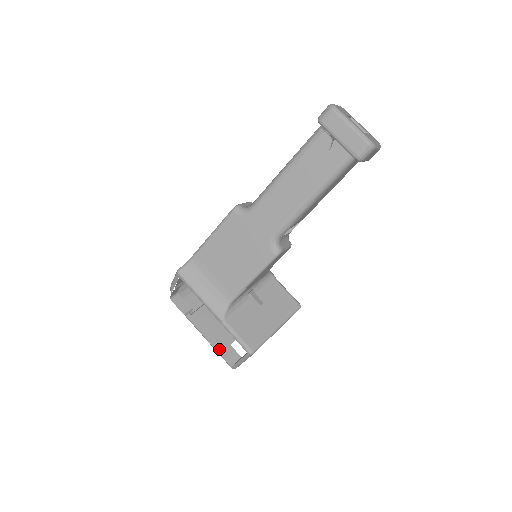
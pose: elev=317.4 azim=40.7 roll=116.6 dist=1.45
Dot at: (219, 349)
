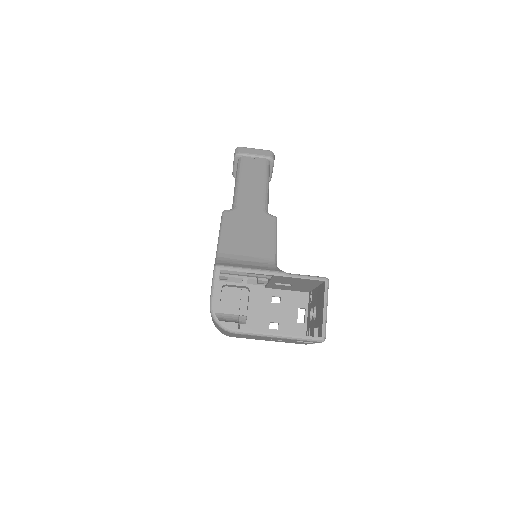
Dot at: (297, 335)
